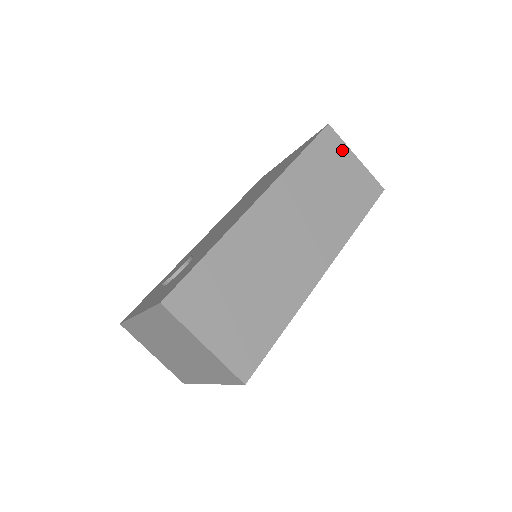
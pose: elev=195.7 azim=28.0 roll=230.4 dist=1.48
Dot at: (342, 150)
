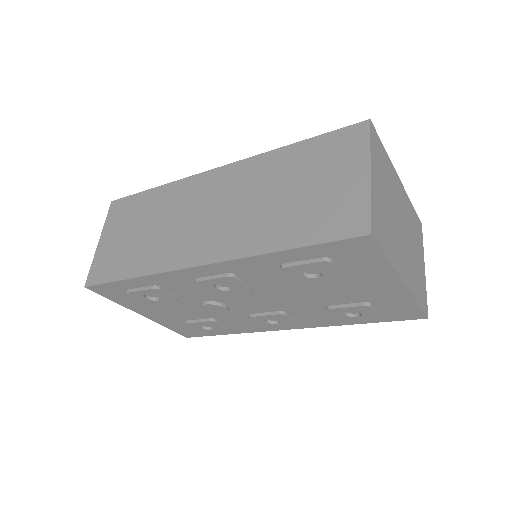
Dot at: (356, 156)
